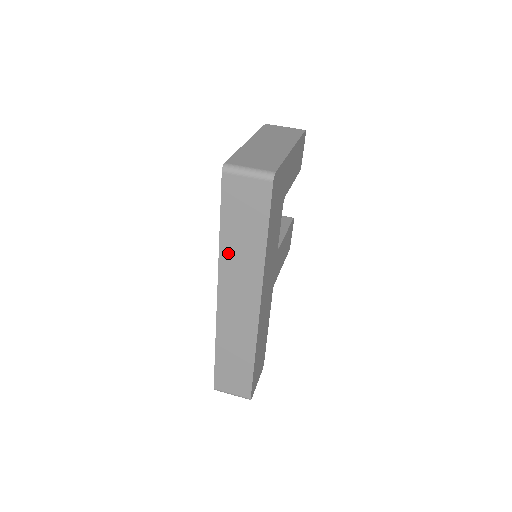
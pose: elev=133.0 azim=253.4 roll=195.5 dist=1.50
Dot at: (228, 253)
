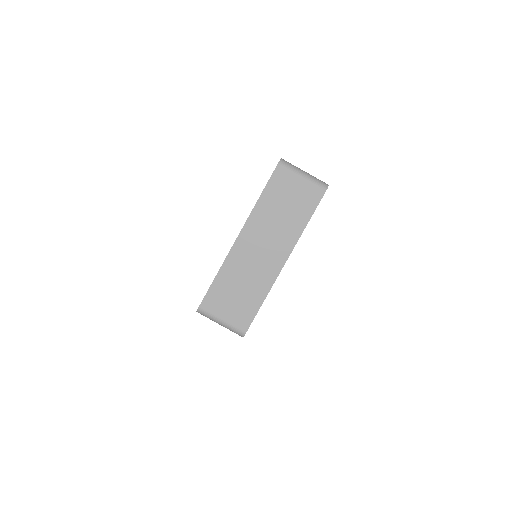
Dot at: occluded
